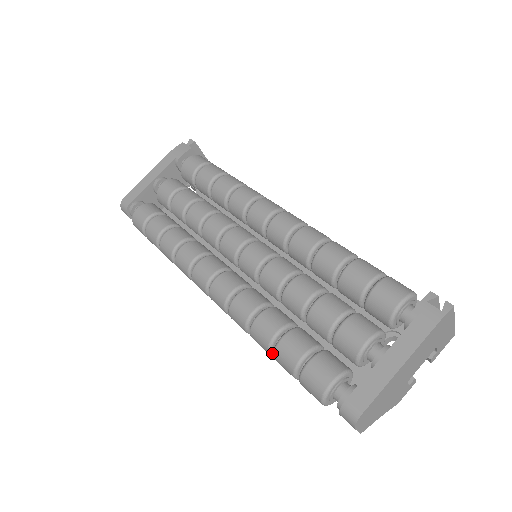
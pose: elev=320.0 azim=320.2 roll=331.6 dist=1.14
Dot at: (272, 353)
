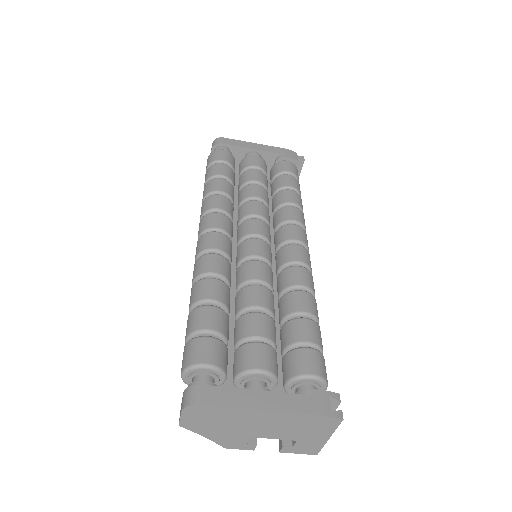
Dot at: occluded
